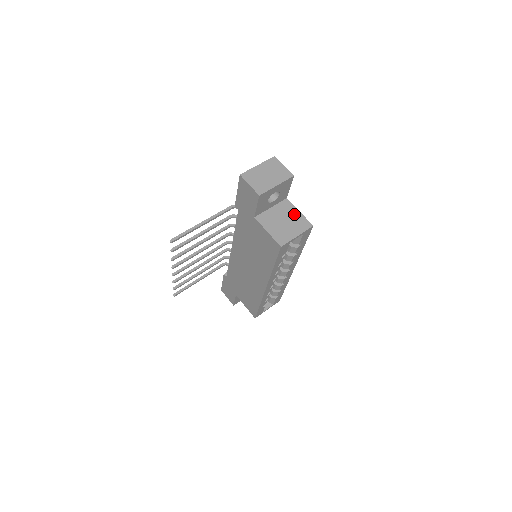
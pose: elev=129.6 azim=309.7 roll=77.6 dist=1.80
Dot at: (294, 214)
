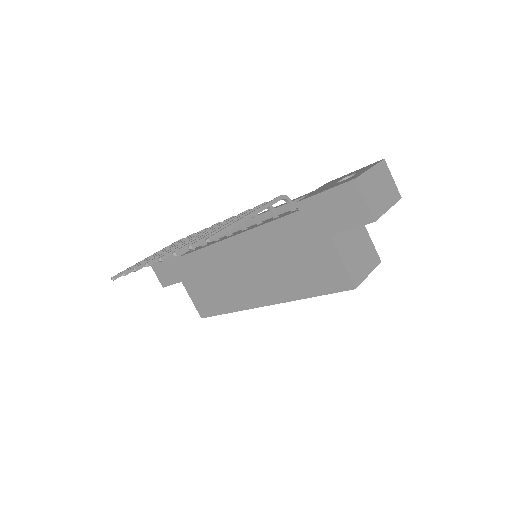
Dot at: (366, 240)
